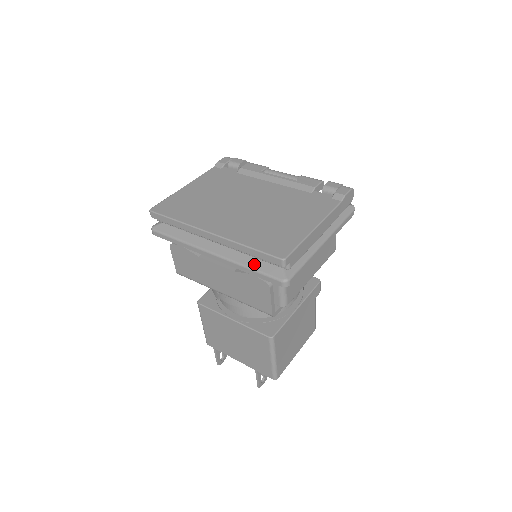
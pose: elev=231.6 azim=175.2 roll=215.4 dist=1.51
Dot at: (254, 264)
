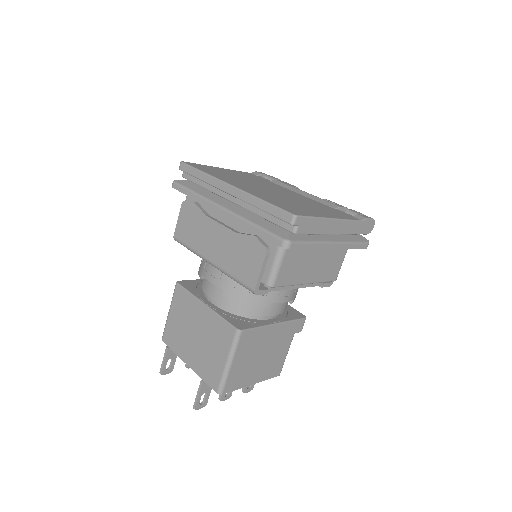
Dot at: (261, 223)
